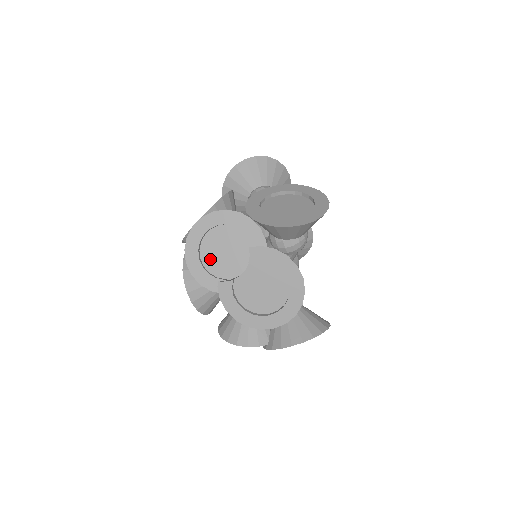
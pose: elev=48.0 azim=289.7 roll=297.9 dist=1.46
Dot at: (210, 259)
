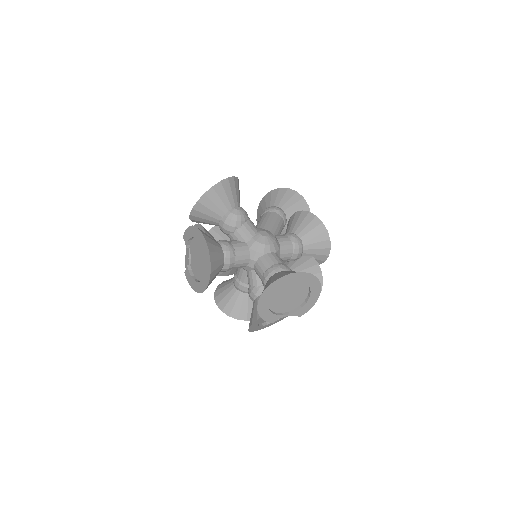
Dot at: occluded
